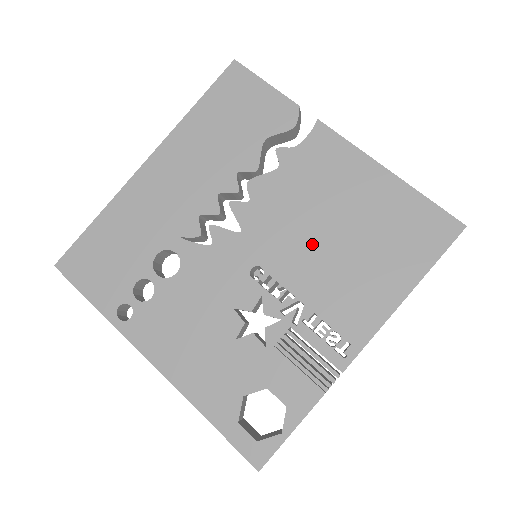
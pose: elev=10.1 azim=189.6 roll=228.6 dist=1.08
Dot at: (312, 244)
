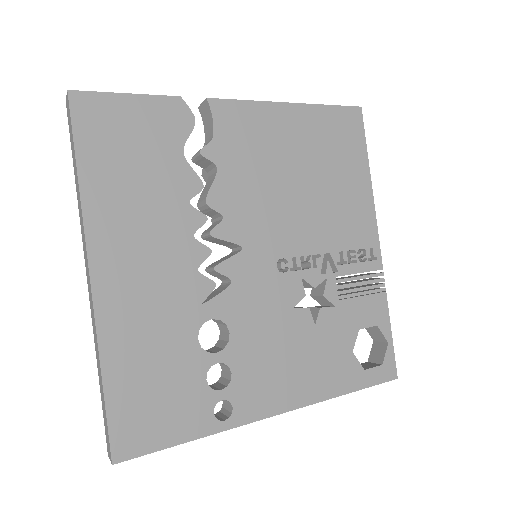
Dot at: (296, 206)
